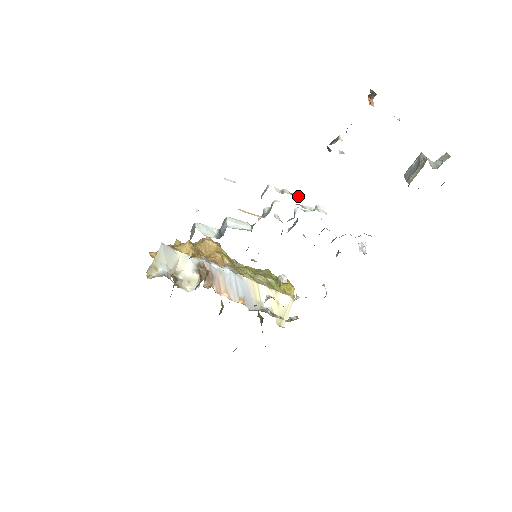
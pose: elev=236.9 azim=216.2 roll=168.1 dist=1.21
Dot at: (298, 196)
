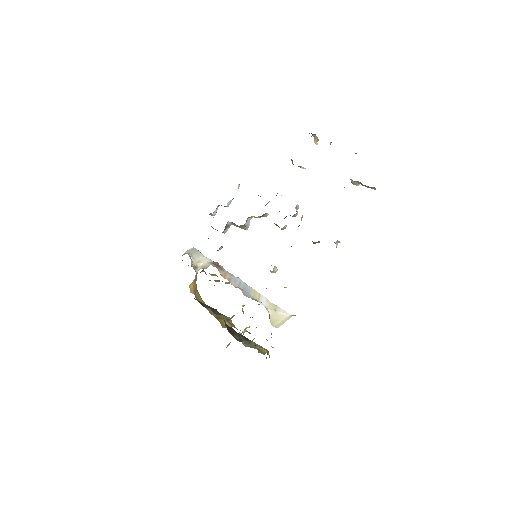
Dot at: occluded
